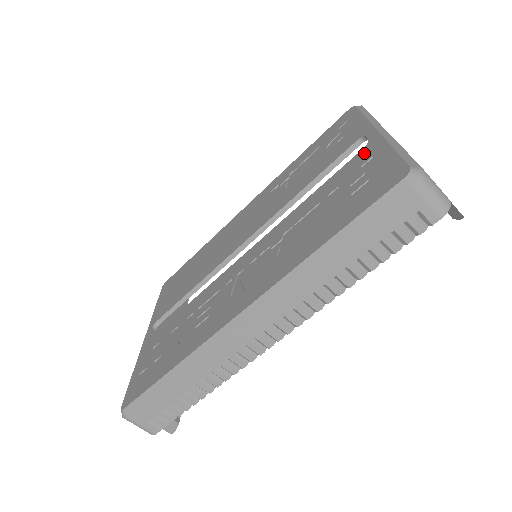
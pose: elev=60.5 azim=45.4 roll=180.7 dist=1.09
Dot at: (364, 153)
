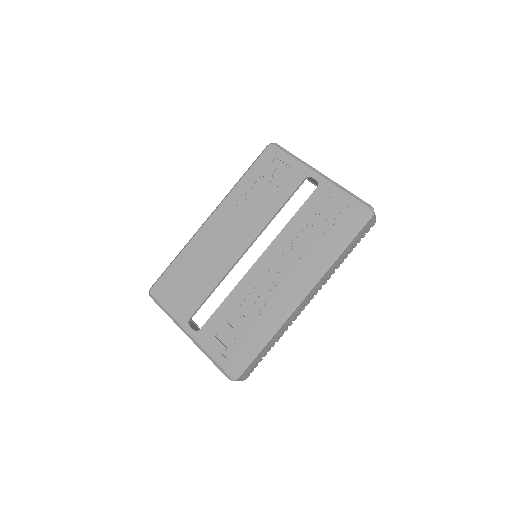
Dot at: (322, 191)
